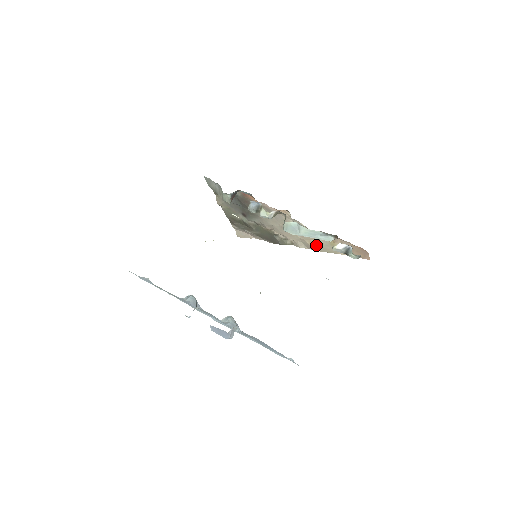
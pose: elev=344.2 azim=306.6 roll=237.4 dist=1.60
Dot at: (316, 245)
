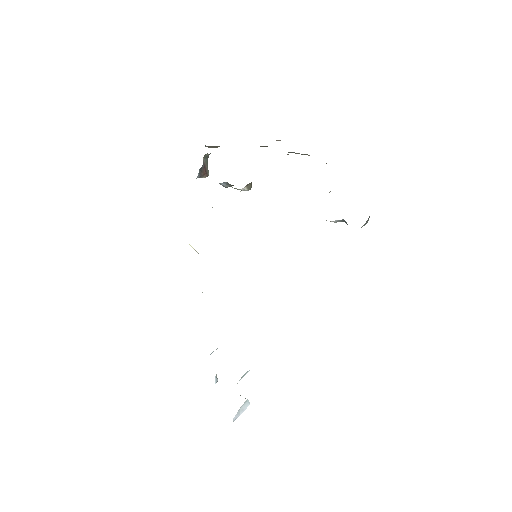
Dot at: occluded
